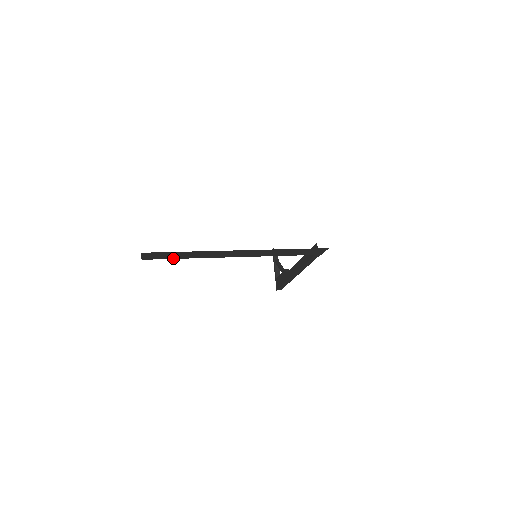
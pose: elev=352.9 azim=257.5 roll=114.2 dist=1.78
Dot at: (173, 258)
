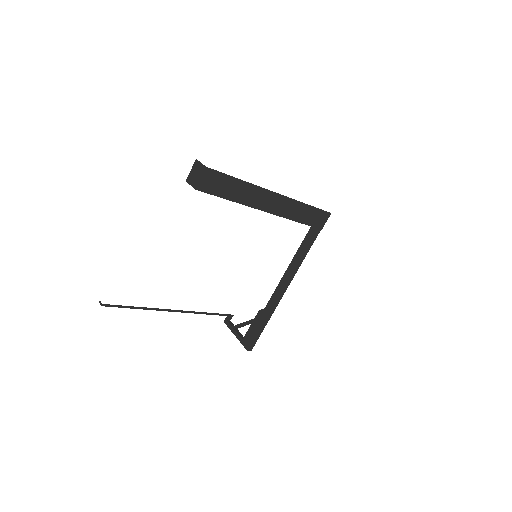
Dot at: (221, 196)
